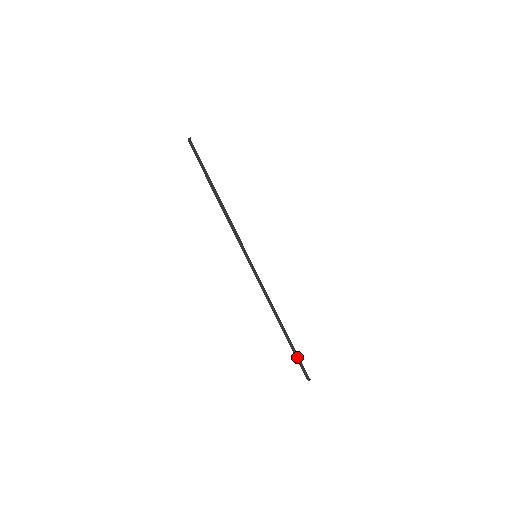
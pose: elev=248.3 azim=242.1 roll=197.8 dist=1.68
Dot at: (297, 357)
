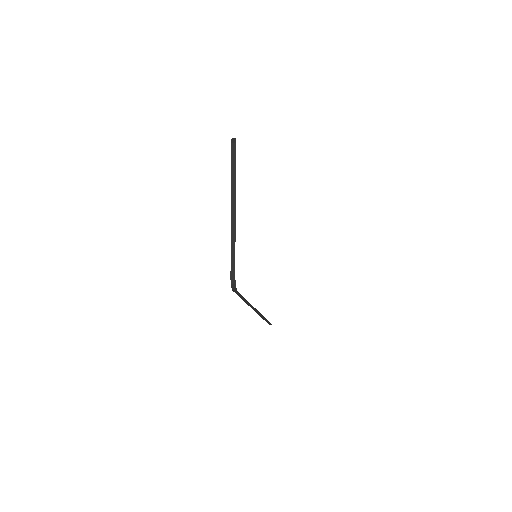
Dot at: (269, 323)
